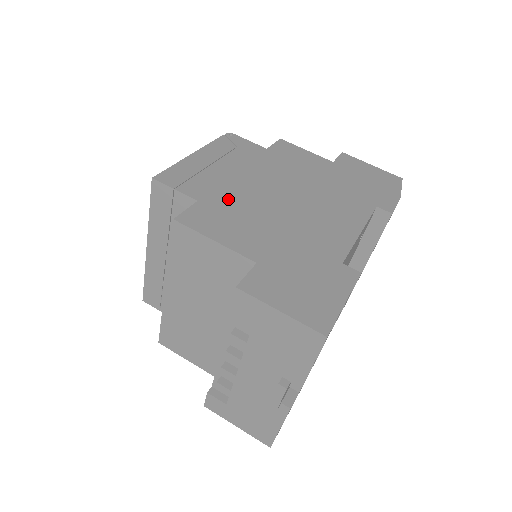
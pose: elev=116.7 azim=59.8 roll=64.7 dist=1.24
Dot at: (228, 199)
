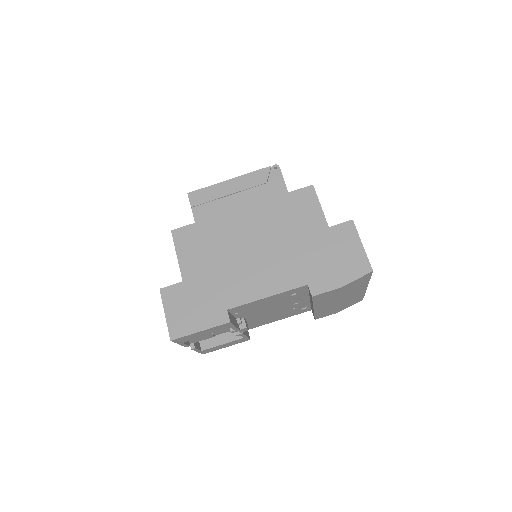
Dot at: (213, 229)
